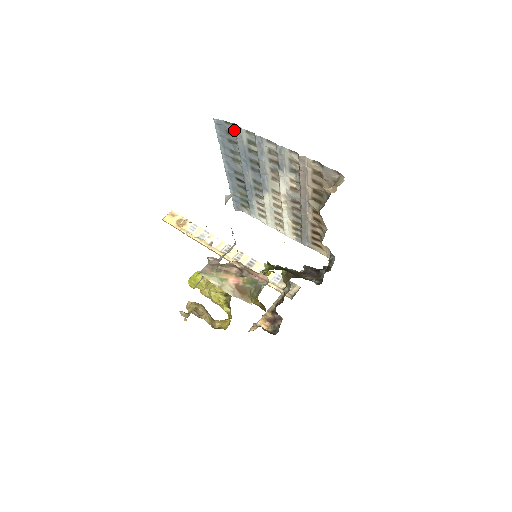
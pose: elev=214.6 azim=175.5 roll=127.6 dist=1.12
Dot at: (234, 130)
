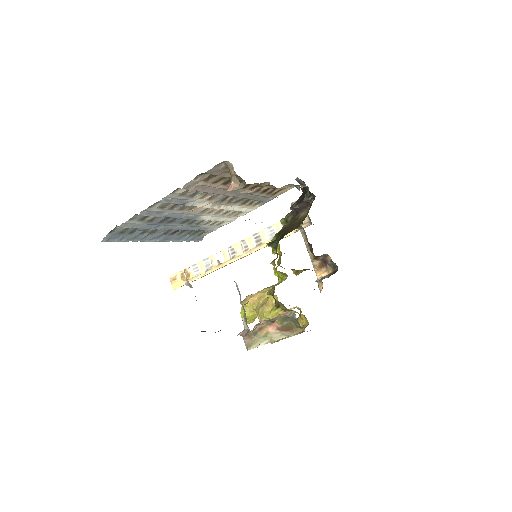
Dot at: (122, 228)
